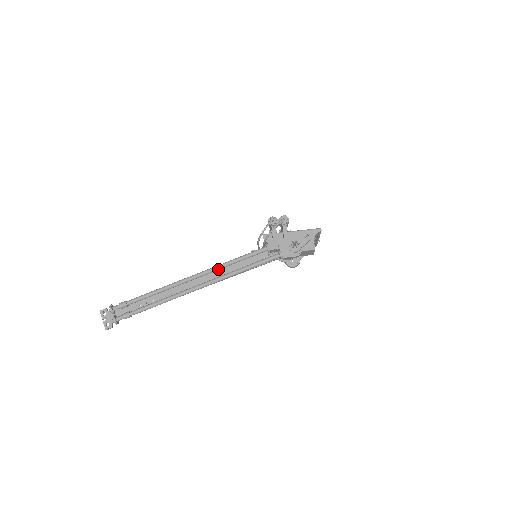
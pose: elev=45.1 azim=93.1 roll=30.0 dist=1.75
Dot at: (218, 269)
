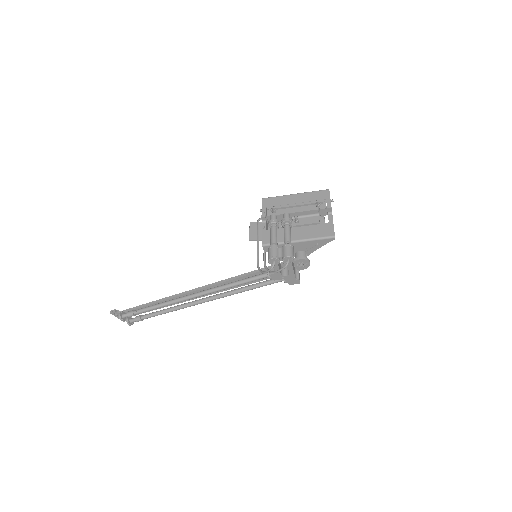
Dot at: occluded
